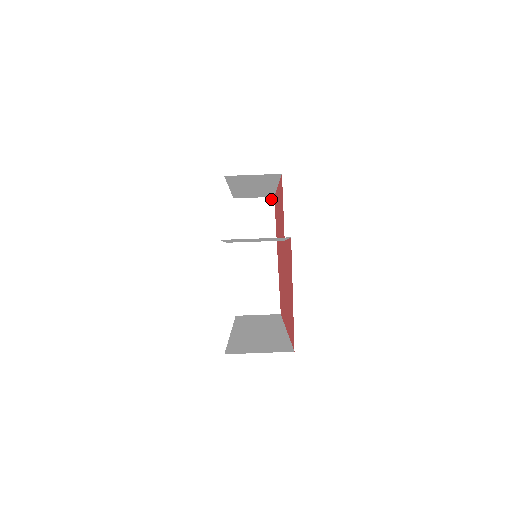
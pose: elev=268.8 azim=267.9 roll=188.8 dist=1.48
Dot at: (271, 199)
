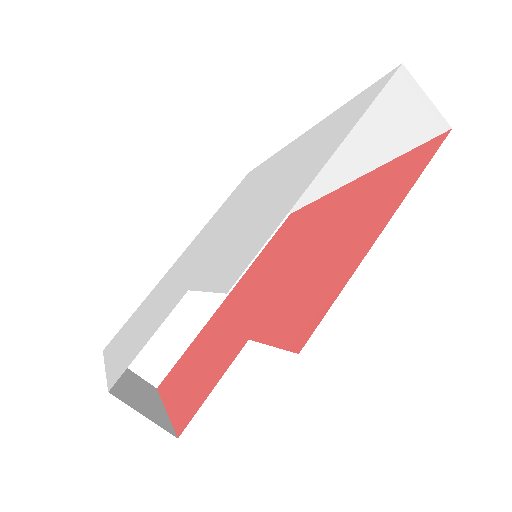
Dot at: (444, 126)
